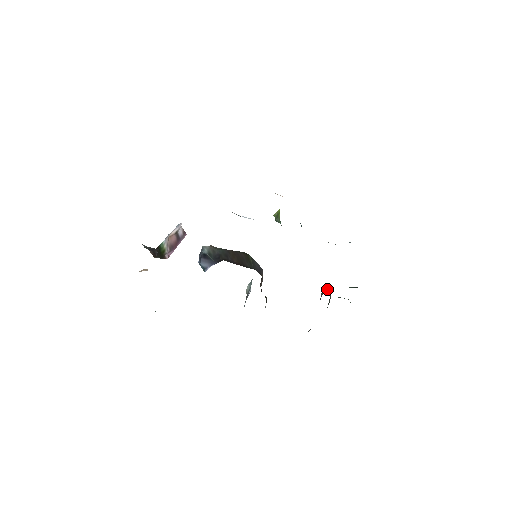
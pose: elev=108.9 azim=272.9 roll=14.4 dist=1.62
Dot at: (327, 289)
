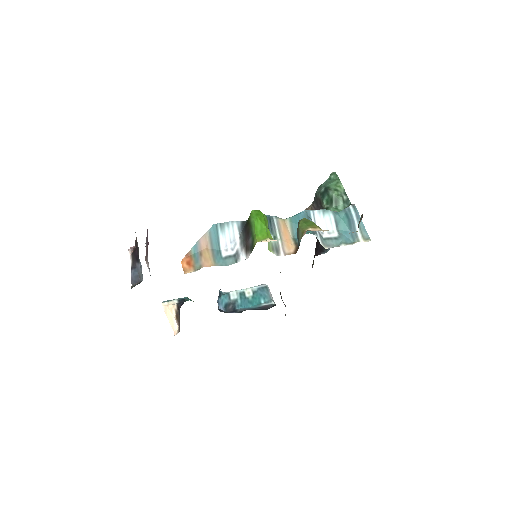
Dot at: occluded
